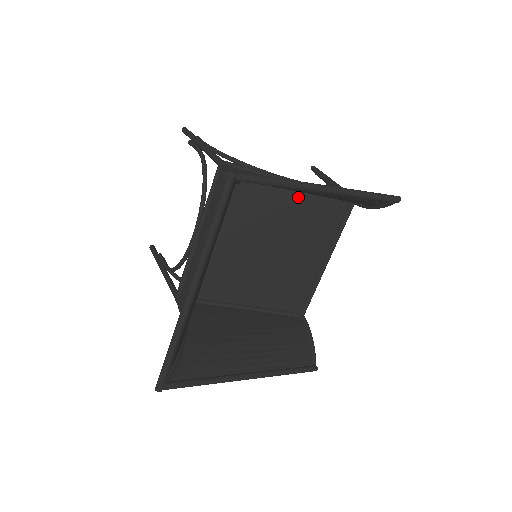
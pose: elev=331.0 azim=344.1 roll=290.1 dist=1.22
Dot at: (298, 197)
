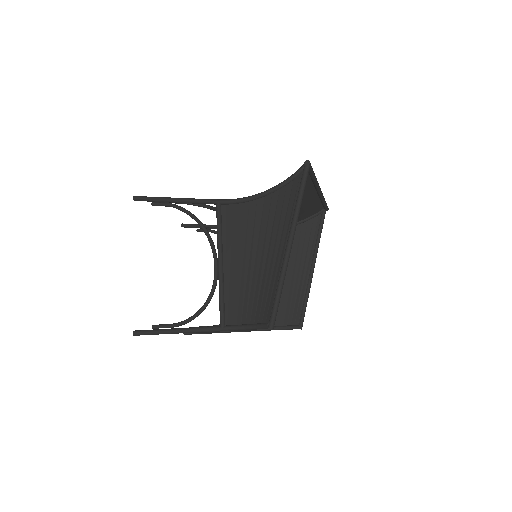
Dot at: occluded
